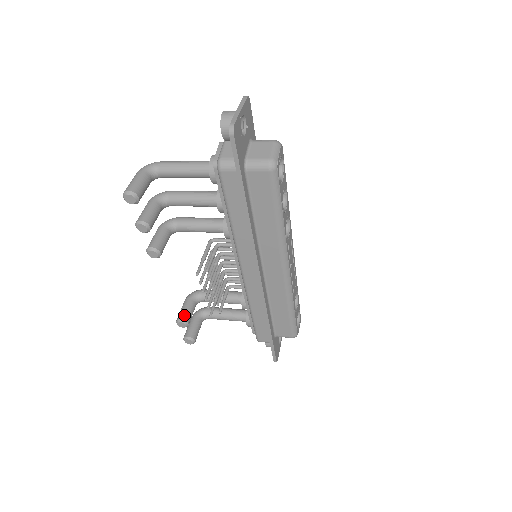
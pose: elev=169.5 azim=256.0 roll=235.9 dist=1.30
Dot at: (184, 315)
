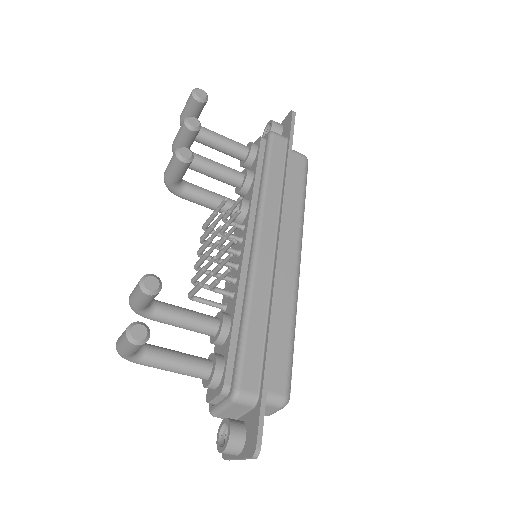
Dot at: occluded
